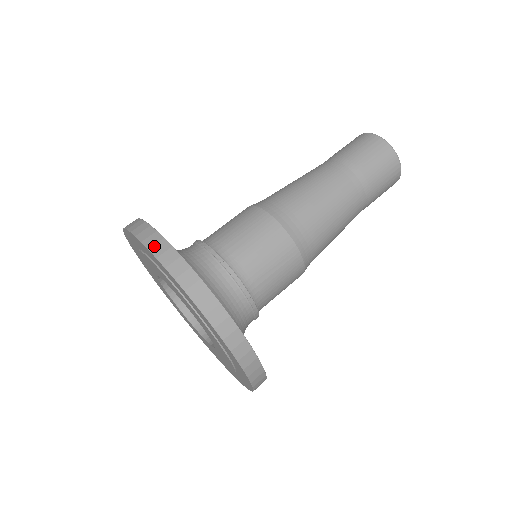
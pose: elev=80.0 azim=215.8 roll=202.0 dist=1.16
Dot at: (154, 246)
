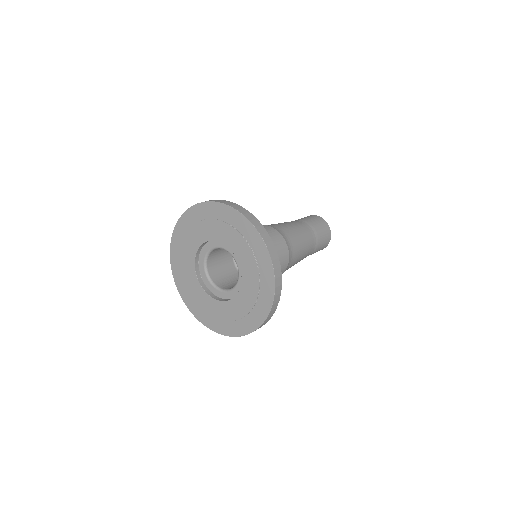
Dot at: (212, 200)
